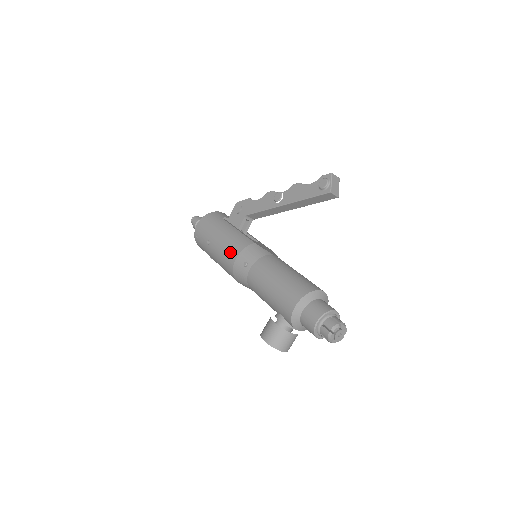
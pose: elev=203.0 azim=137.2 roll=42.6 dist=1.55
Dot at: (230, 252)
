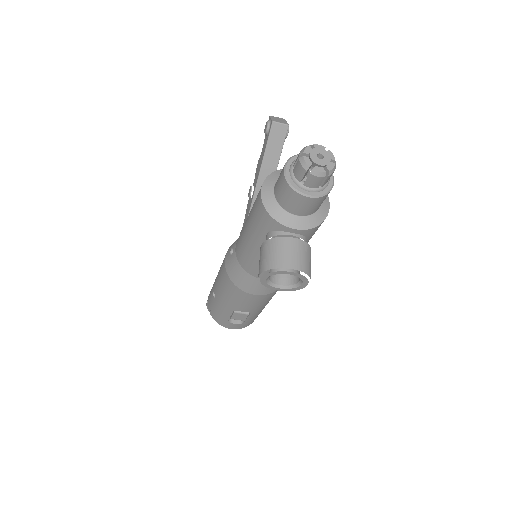
Dot at: (221, 266)
